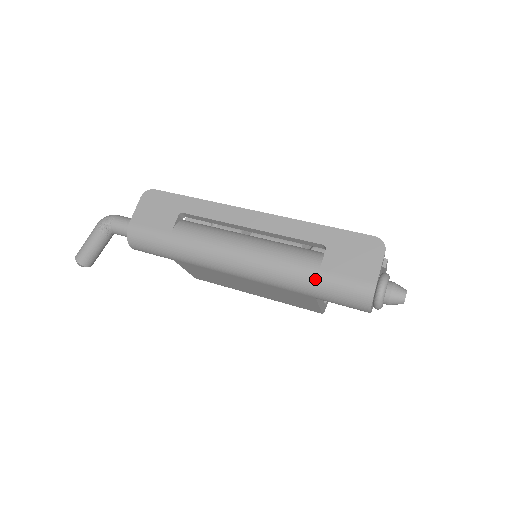
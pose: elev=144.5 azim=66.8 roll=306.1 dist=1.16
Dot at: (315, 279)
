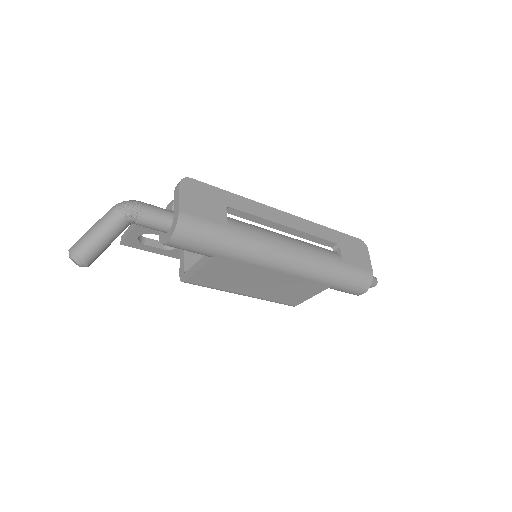
Dot at: (341, 270)
